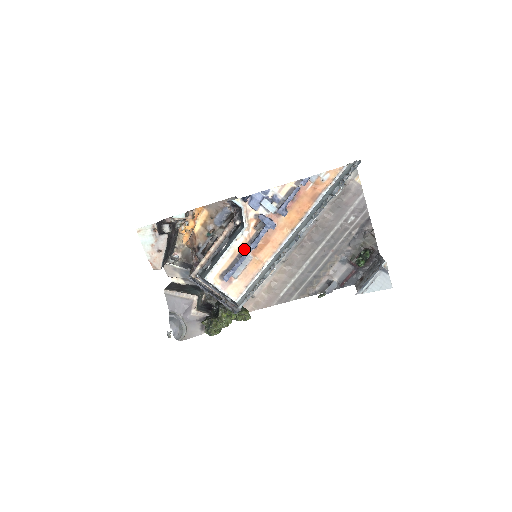
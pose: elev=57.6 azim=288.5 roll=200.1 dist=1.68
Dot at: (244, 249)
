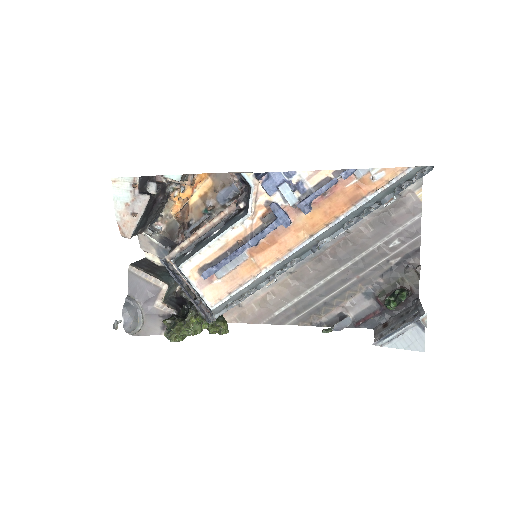
Dot at: (240, 243)
